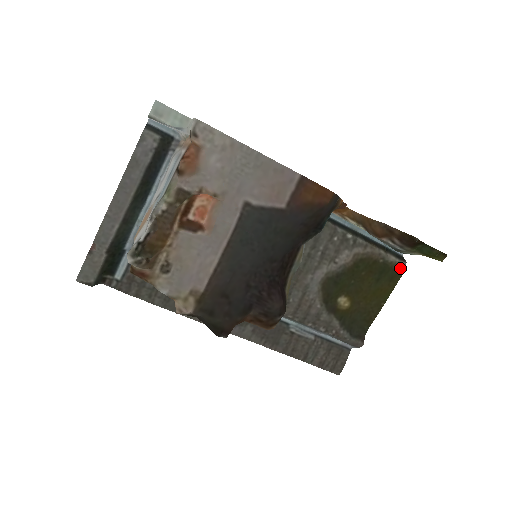
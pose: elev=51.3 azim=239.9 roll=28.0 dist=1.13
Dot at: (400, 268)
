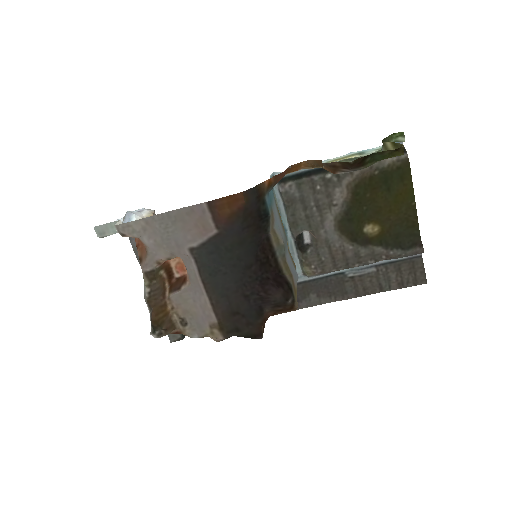
Dot at: (402, 164)
